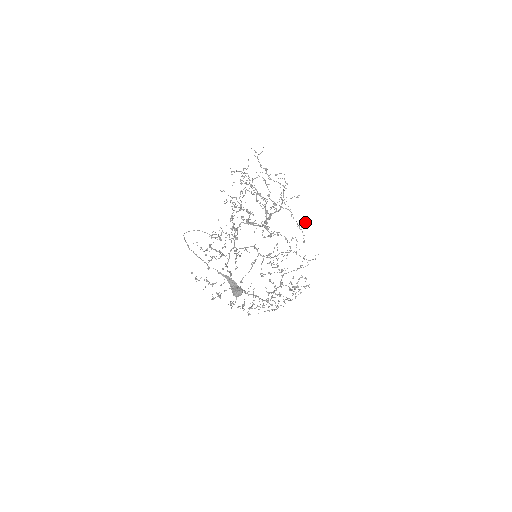
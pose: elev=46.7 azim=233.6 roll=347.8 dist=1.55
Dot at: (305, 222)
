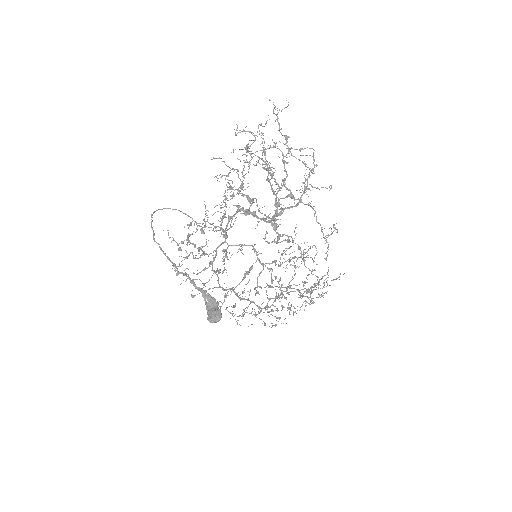
Dot at: occluded
